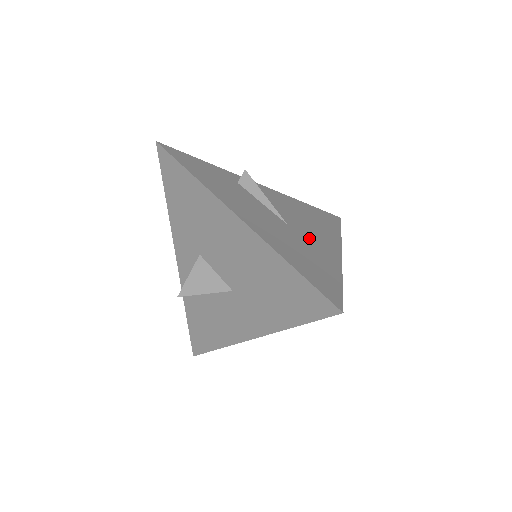
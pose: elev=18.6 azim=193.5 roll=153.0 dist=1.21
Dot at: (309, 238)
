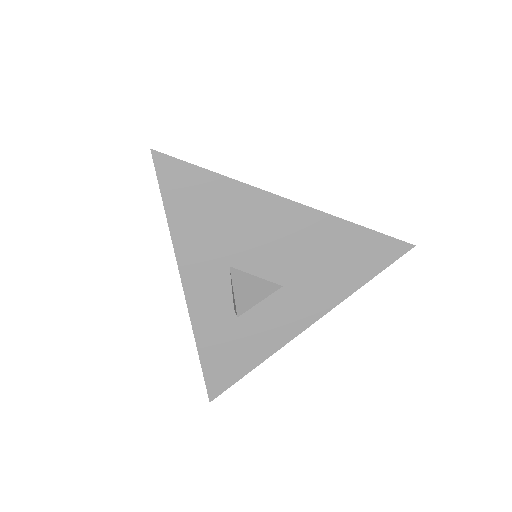
Dot at: occluded
